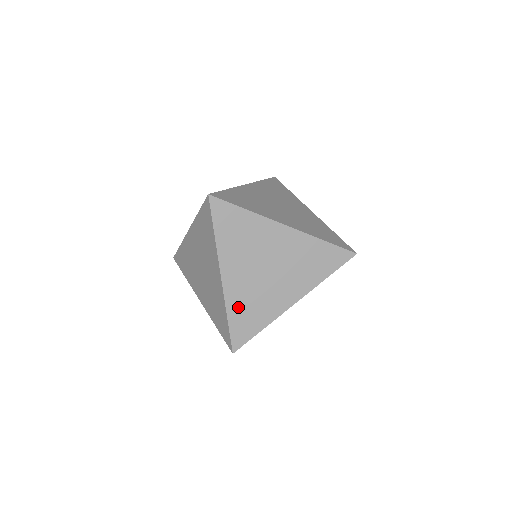
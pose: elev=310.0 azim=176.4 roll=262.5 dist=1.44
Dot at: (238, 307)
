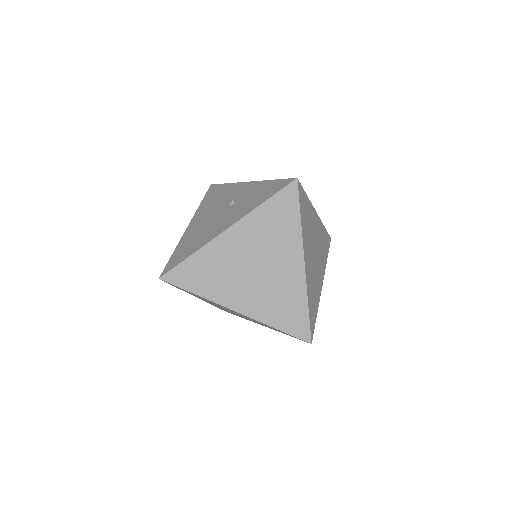
Dot at: (310, 294)
